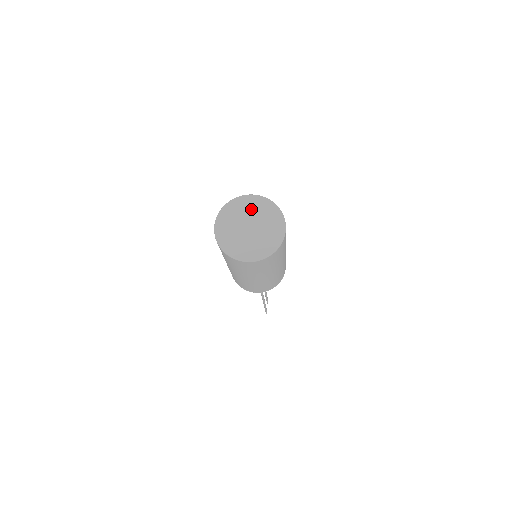
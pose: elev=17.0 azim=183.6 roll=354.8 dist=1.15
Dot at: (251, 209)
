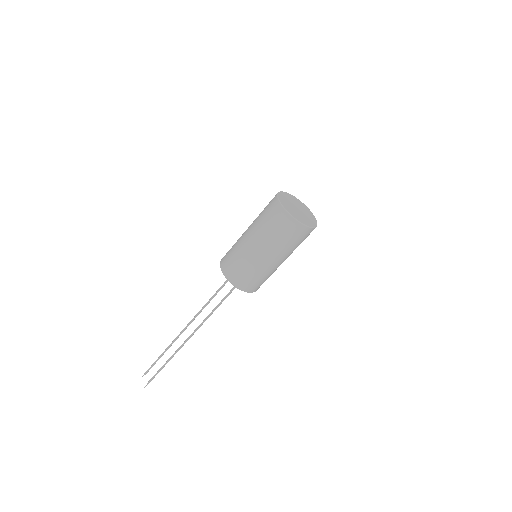
Dot at: (292, 200)
